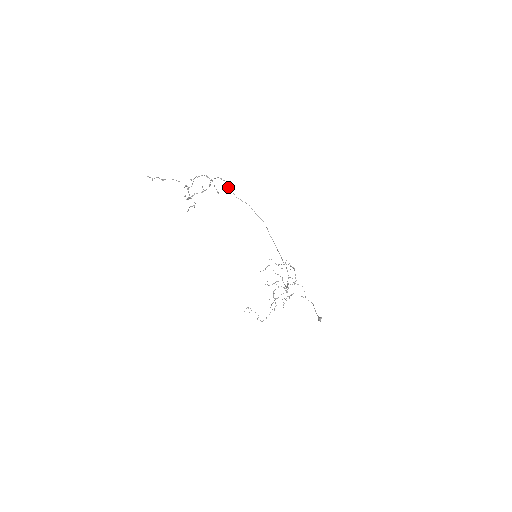
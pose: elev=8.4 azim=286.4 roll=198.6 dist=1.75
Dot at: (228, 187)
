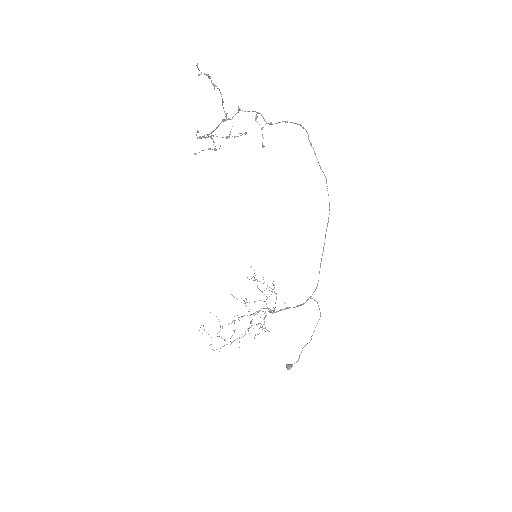
Dot at: (309, 140)
